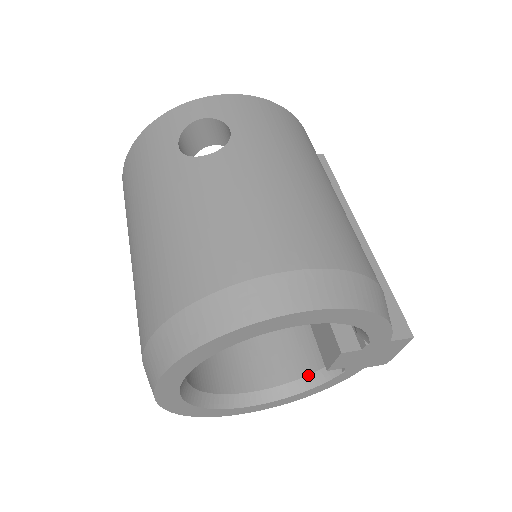
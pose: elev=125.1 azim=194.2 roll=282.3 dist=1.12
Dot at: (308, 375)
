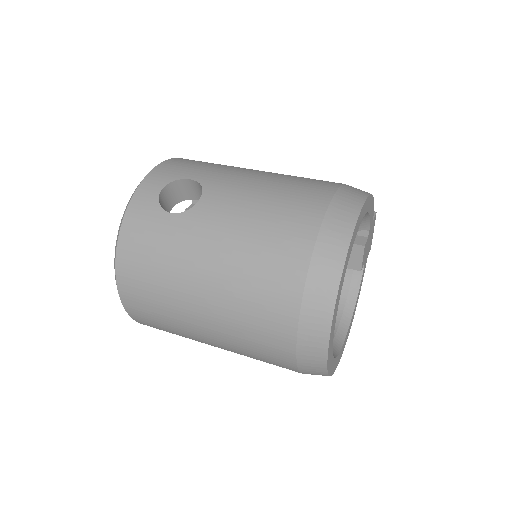
Dot at: (348, 293)
